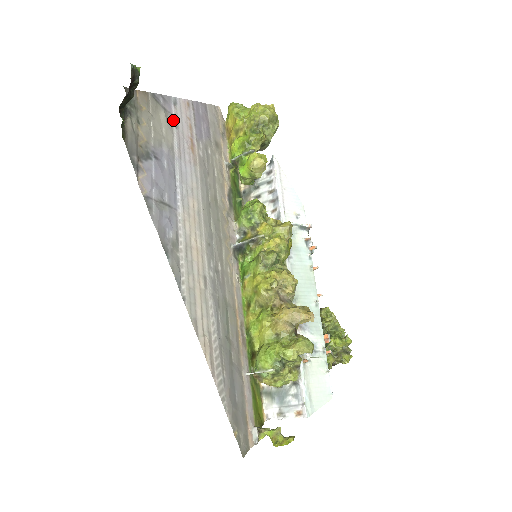
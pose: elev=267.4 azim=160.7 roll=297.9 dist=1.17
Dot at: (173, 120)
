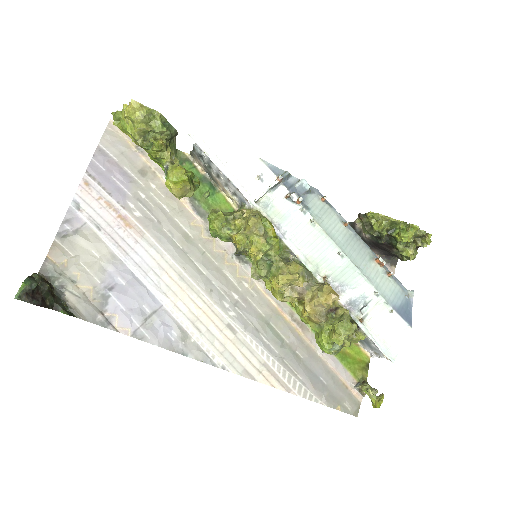
Dot at: (91, 227)
